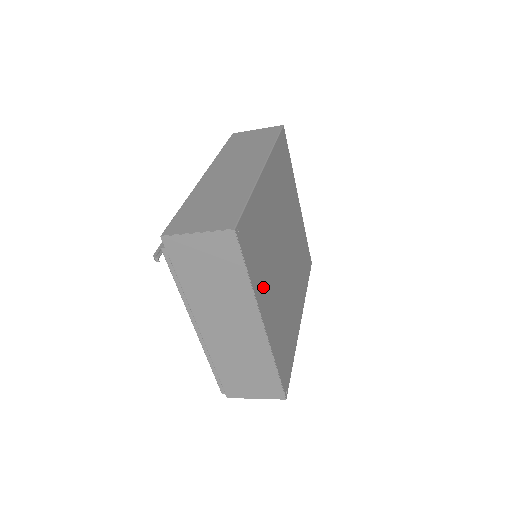
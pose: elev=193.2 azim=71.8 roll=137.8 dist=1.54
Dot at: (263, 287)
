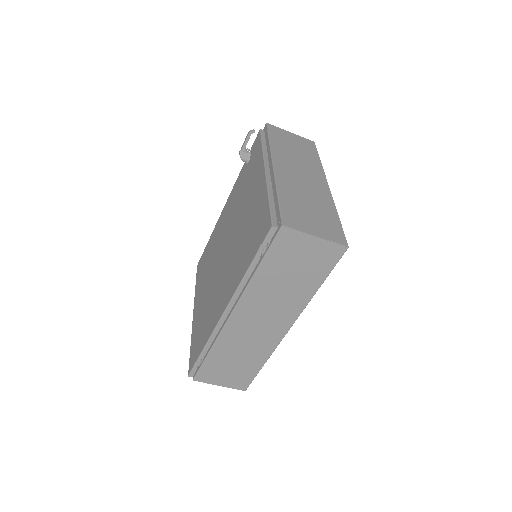
Dot at: occluded
